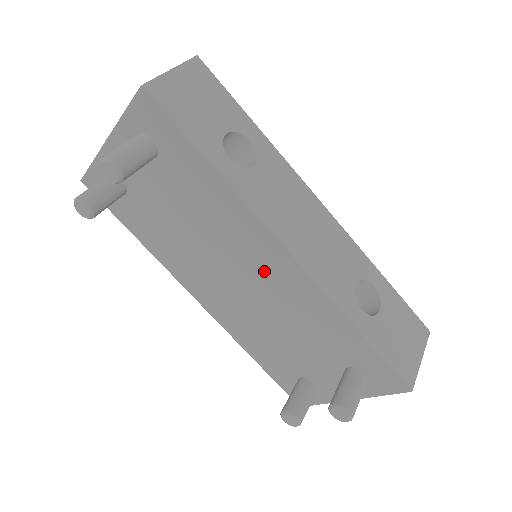
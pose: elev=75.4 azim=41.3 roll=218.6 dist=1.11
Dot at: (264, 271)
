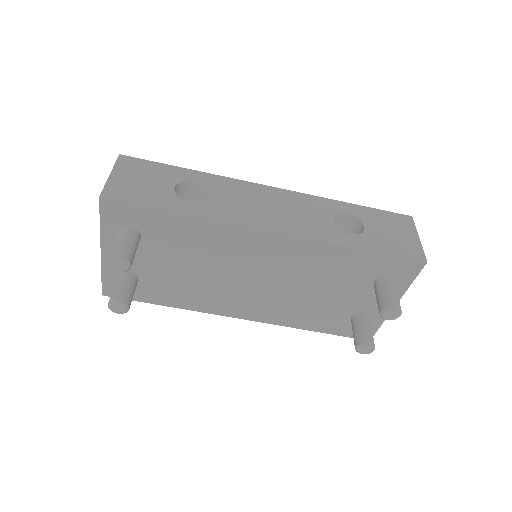
Dot at: (266, 258)
